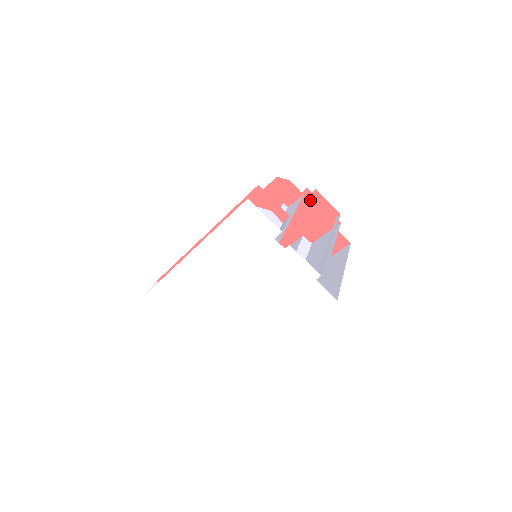
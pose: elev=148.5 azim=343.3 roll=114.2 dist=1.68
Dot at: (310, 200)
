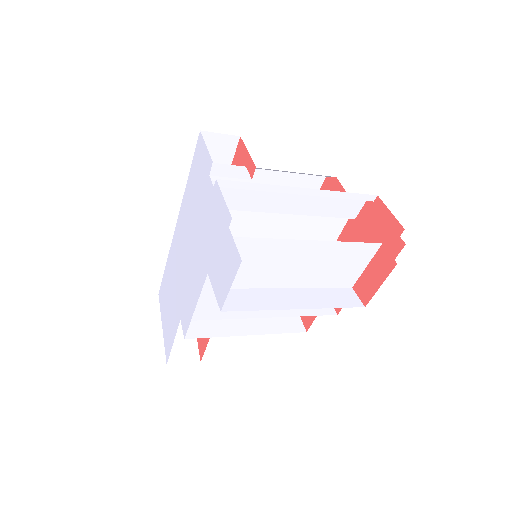
Dot at: (372, 214)
